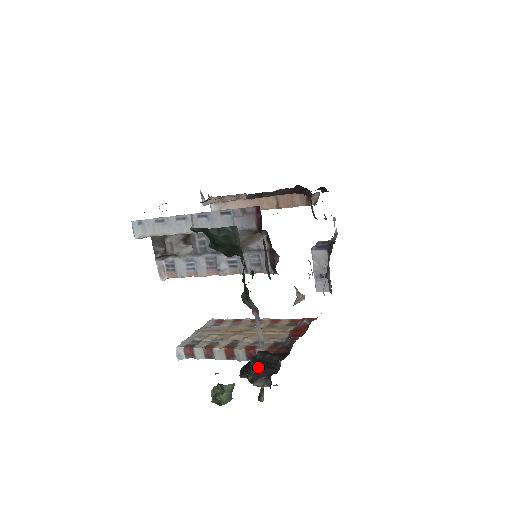
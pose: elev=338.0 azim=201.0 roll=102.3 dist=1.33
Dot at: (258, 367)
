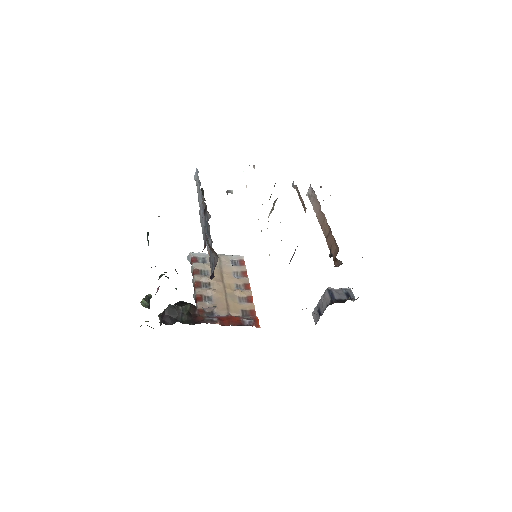
Dot at: (166, 311)
